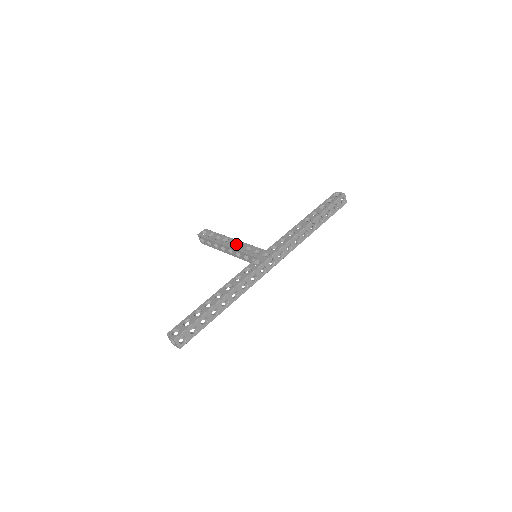
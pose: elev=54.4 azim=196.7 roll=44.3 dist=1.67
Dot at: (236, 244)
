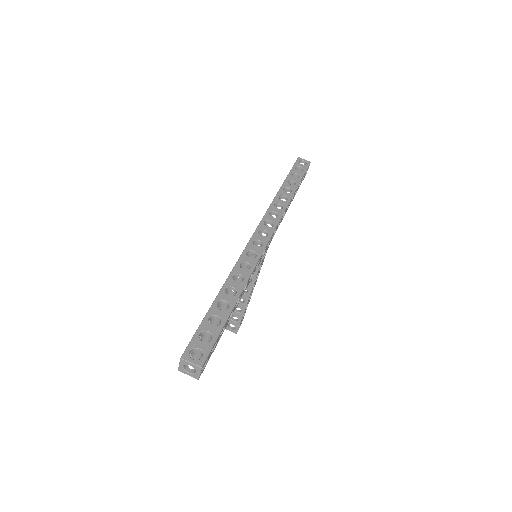
Dot at: occluded
